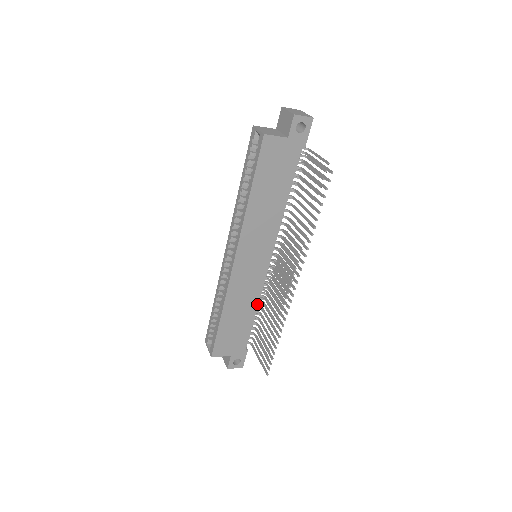
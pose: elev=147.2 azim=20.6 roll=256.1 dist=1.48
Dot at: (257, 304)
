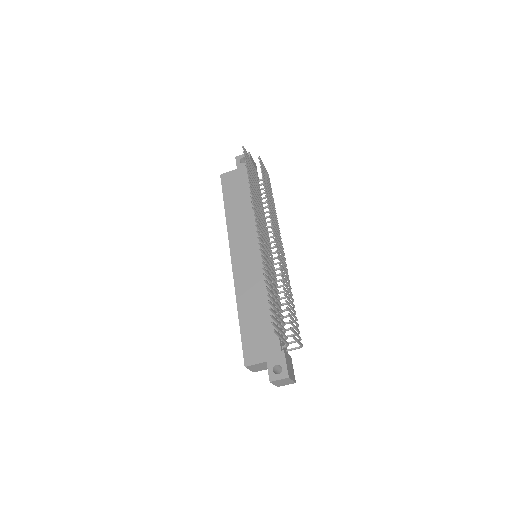
Dot at: occluded
